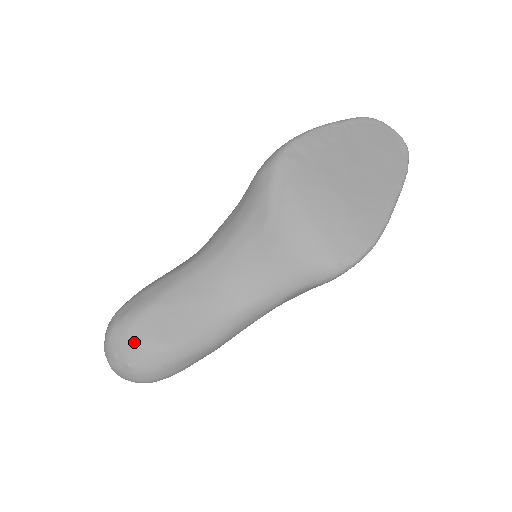
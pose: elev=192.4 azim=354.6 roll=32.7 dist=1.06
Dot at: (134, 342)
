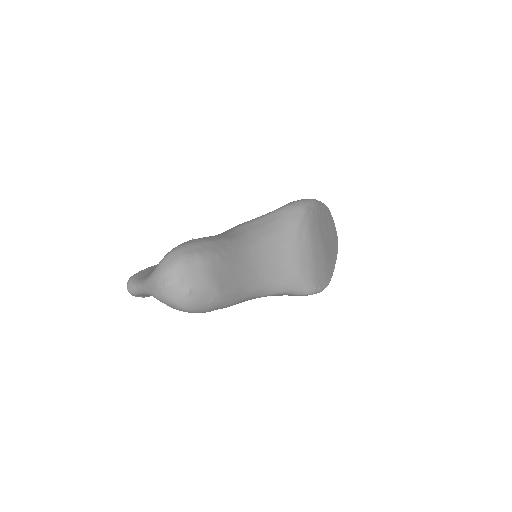
Dot at: (202, 276)
